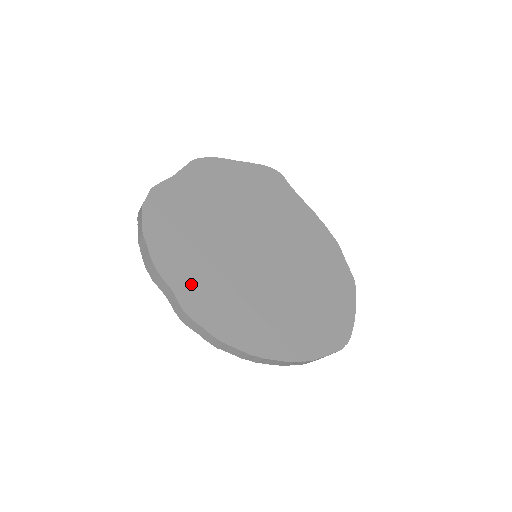
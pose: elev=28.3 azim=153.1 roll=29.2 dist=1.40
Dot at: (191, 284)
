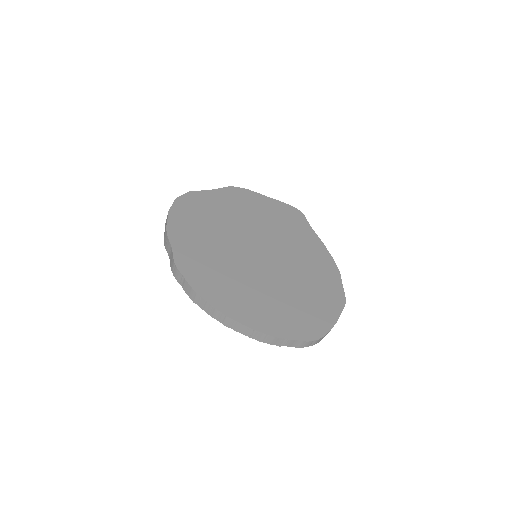
Dot at: (189, 250)
